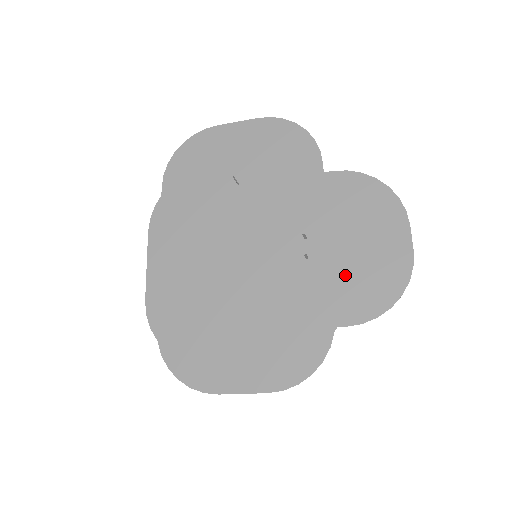
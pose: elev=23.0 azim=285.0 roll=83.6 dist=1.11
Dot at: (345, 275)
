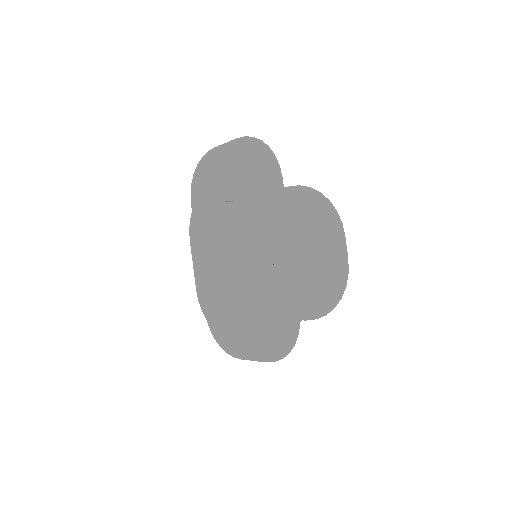
Dot at: (304, 279)
